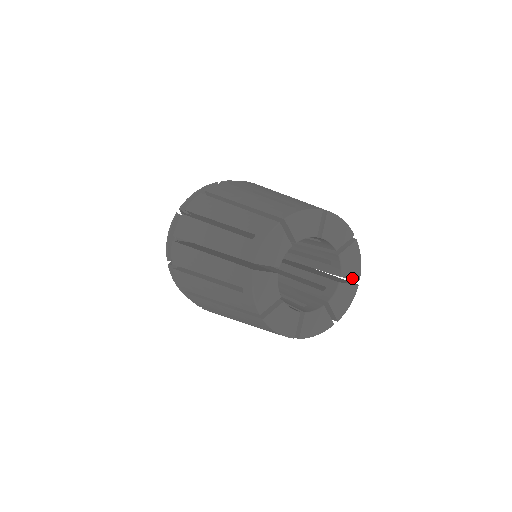
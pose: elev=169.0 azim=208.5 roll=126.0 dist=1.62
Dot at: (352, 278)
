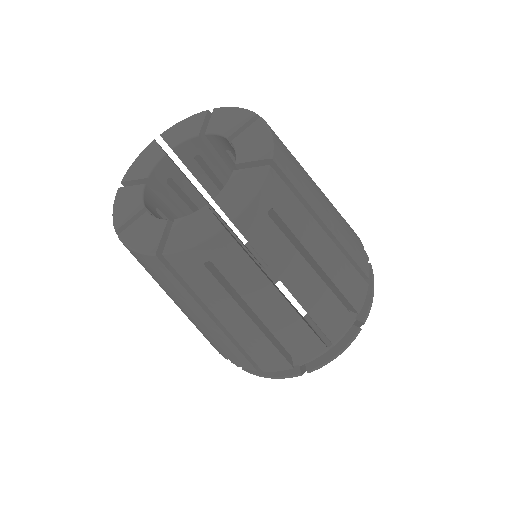
Dot at: (224, 211)
